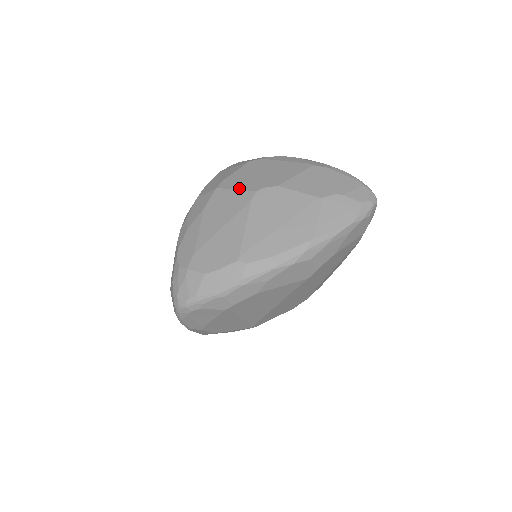
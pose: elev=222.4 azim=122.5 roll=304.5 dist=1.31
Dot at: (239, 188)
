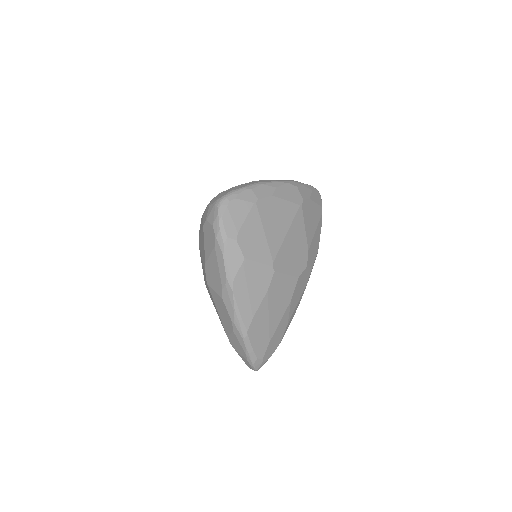
Dot at: occluded
